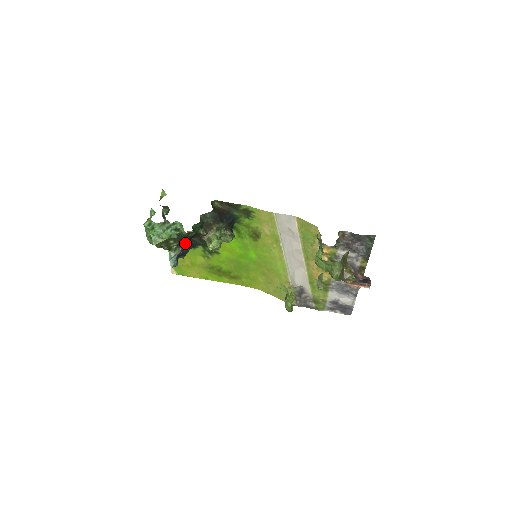
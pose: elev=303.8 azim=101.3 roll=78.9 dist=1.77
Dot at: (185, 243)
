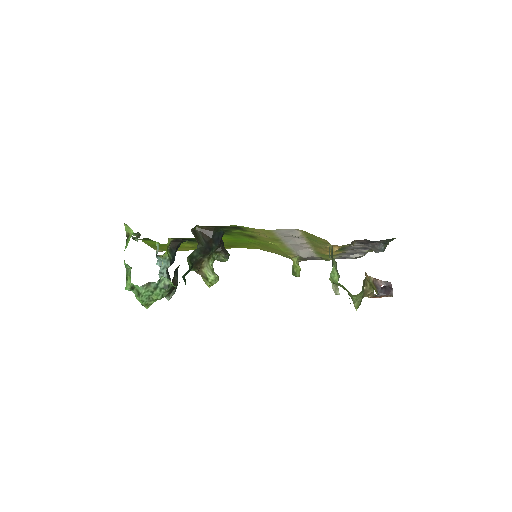
Dot at: (177, 282)
